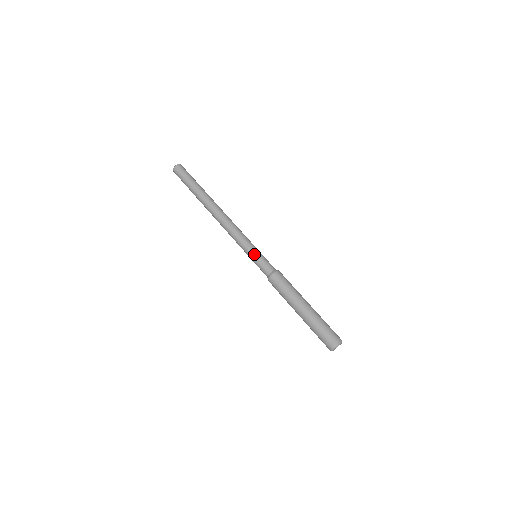
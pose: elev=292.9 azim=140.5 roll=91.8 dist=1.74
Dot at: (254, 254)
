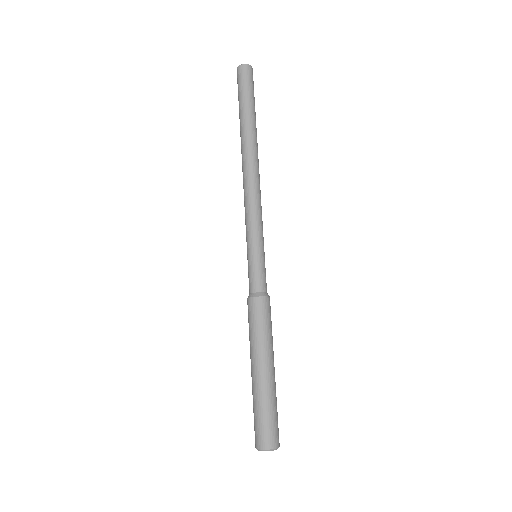
Dot at: (252, 253)
